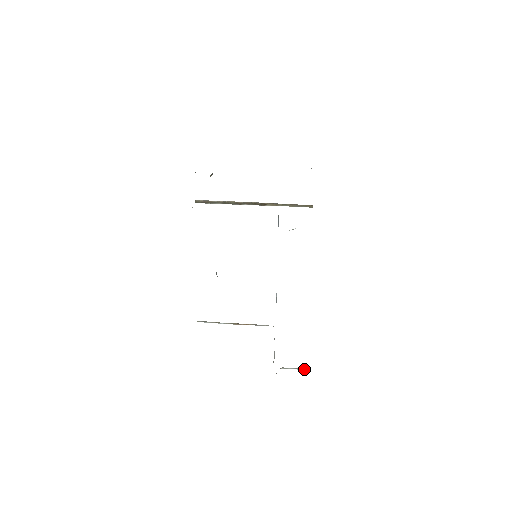
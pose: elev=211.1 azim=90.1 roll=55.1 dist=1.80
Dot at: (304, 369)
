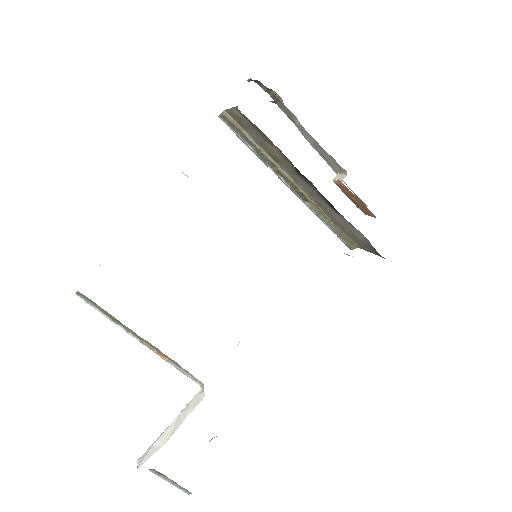
Dot at: (185, 490)
